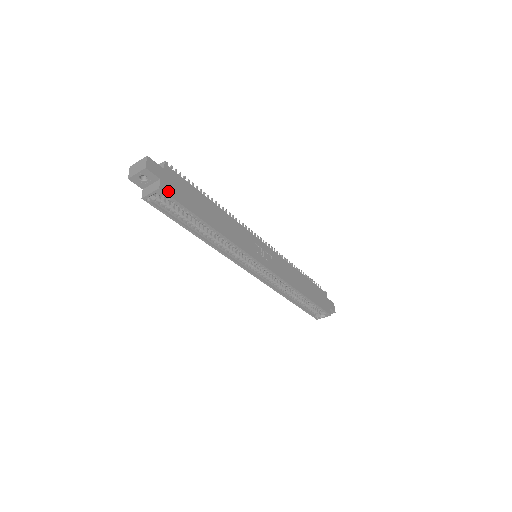
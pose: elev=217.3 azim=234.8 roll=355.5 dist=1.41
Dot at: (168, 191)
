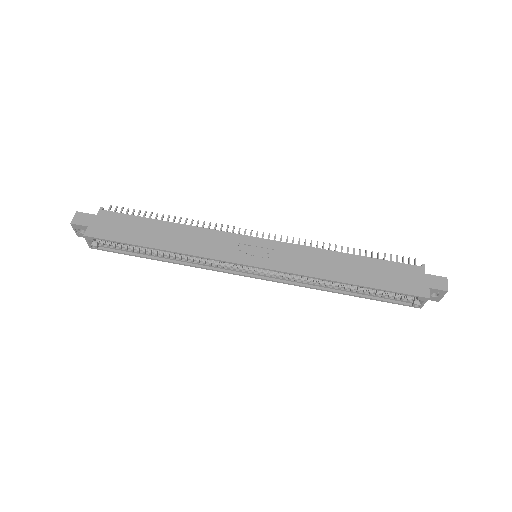
Dot at: (96, 234)
